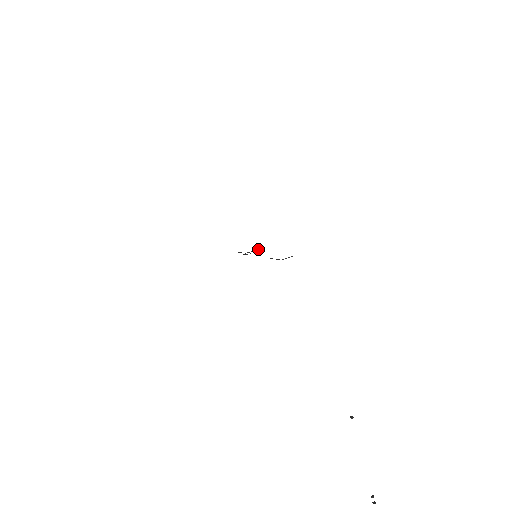
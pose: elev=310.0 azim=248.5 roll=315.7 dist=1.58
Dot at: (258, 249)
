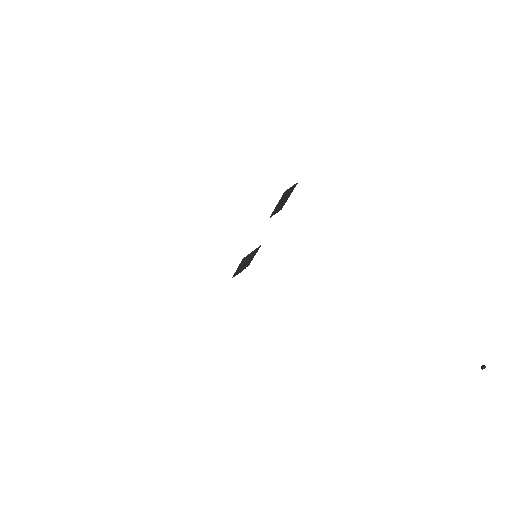
Dot at: (255, 249)
